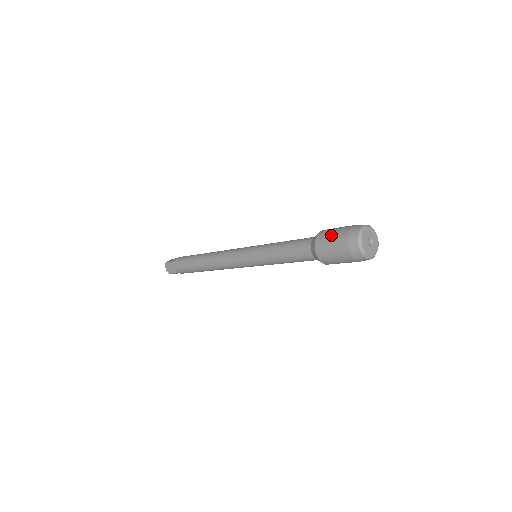
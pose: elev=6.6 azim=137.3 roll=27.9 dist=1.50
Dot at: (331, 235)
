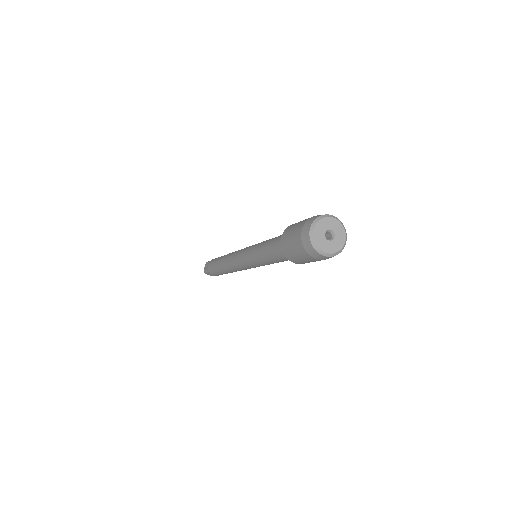
Dot at: occluded
